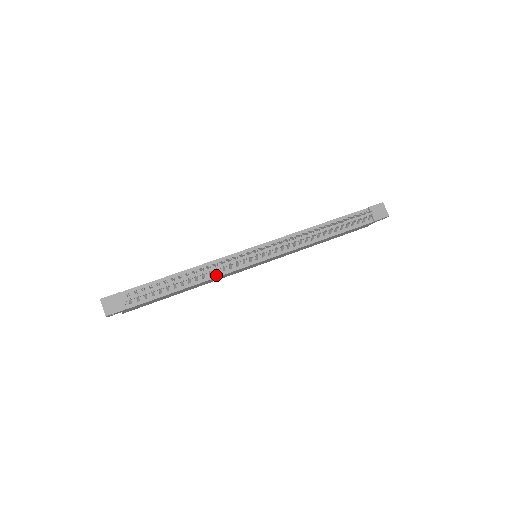
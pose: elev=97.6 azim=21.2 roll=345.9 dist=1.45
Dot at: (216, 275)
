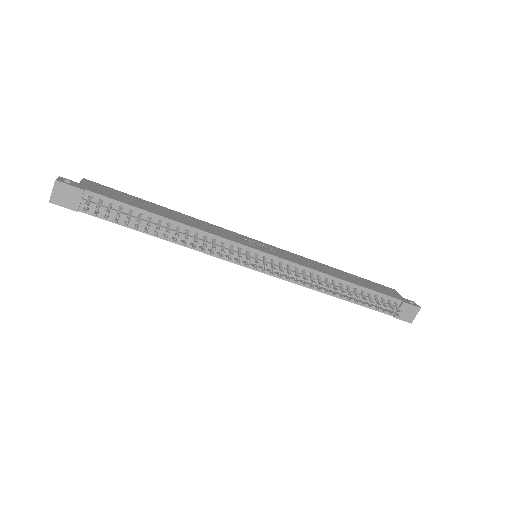
Dot at: (198, 248)
